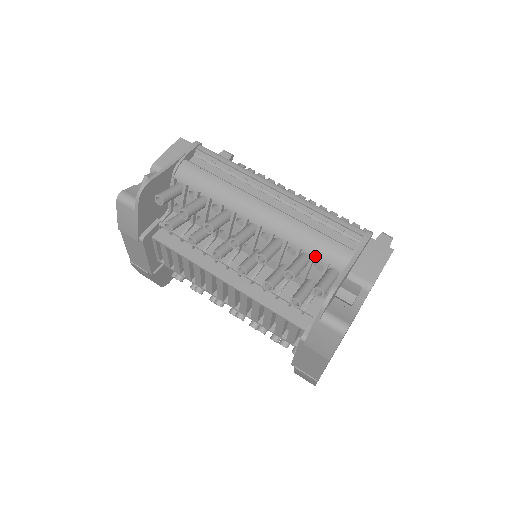
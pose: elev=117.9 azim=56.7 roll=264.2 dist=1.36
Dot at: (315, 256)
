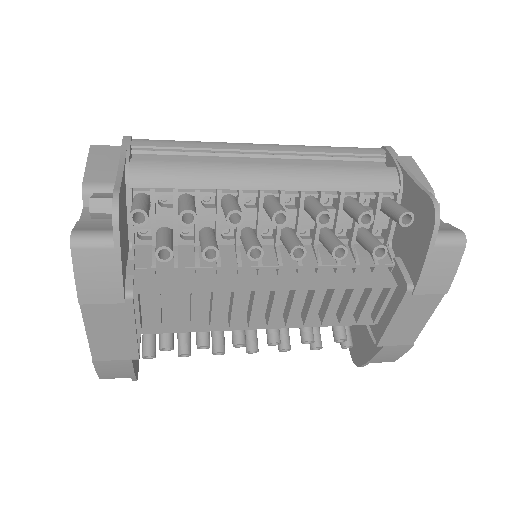
Dot at: (363, 192)
